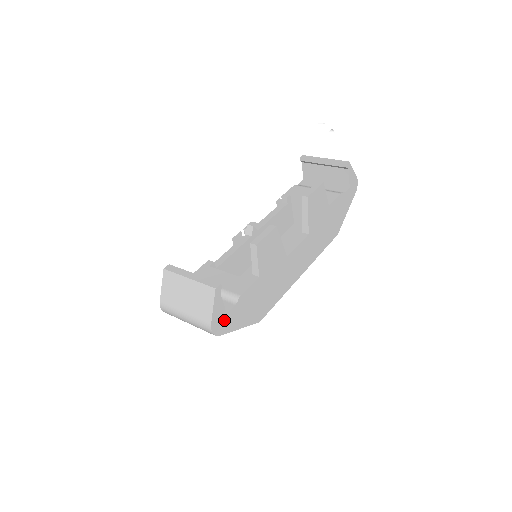
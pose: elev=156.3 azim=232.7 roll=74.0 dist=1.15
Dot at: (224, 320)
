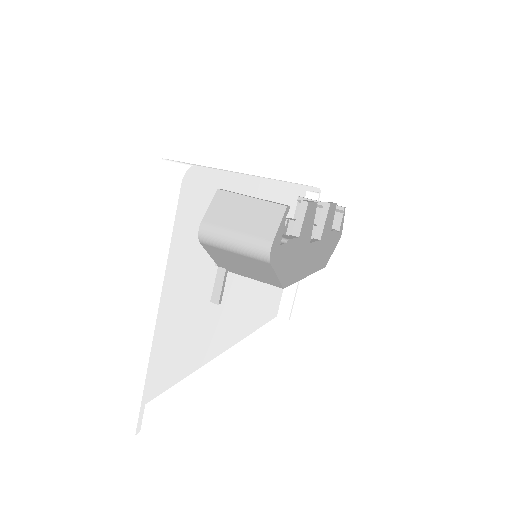
Dot at: (277, 250)
